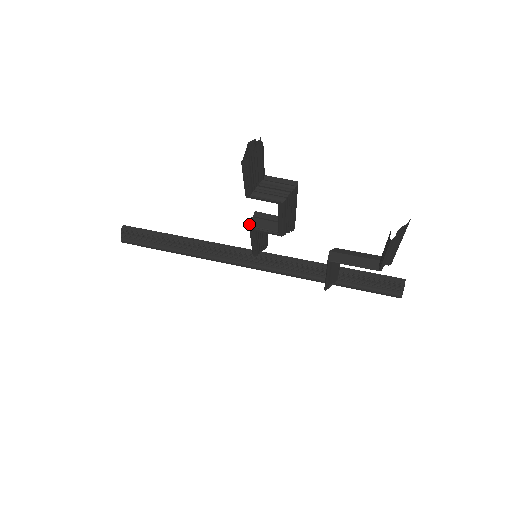
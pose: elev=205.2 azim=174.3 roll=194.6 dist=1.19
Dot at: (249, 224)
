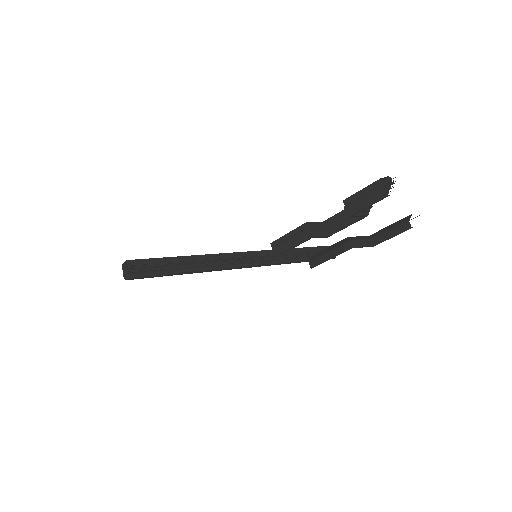
Dot at: (311, 234)
